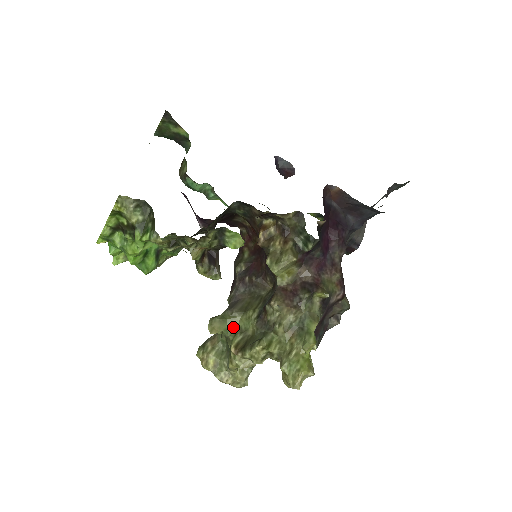
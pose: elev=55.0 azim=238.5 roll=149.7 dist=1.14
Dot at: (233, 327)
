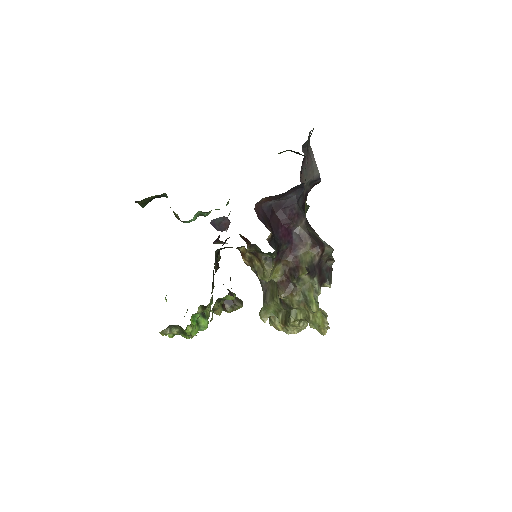
Dot at: (274, 310)
